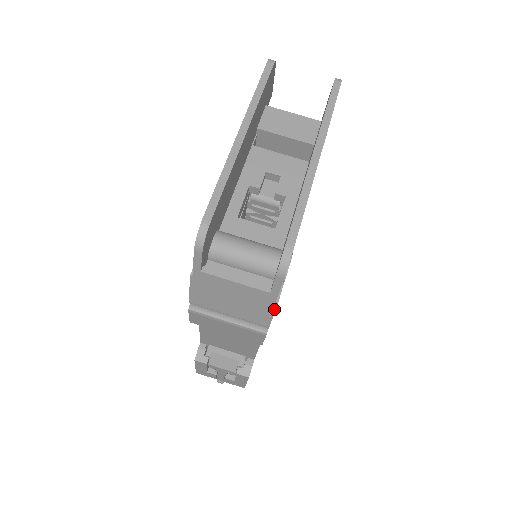
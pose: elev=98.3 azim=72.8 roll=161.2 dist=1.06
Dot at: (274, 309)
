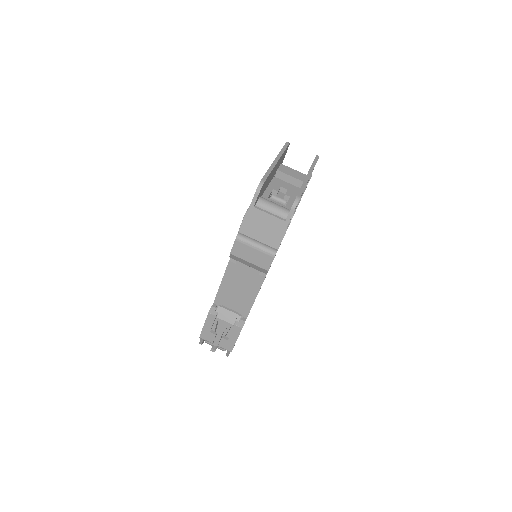
Dot at: (284, 234)
